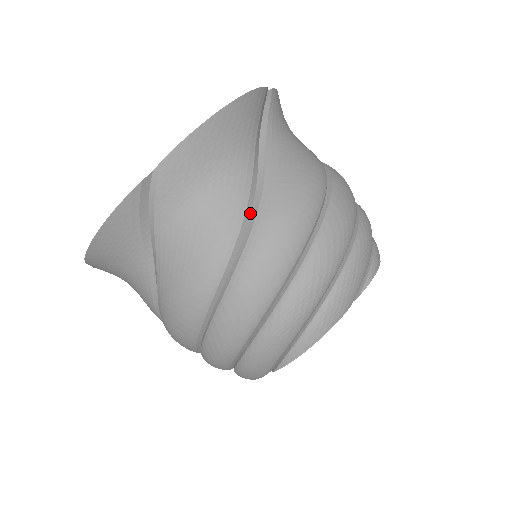
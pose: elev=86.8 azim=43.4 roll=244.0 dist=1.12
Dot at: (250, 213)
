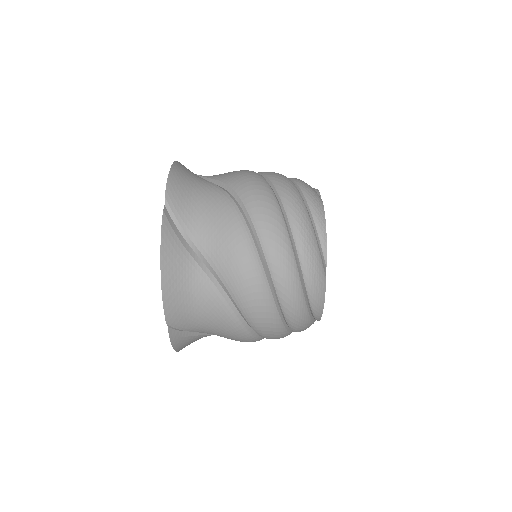
Dot at: (228, 297)
